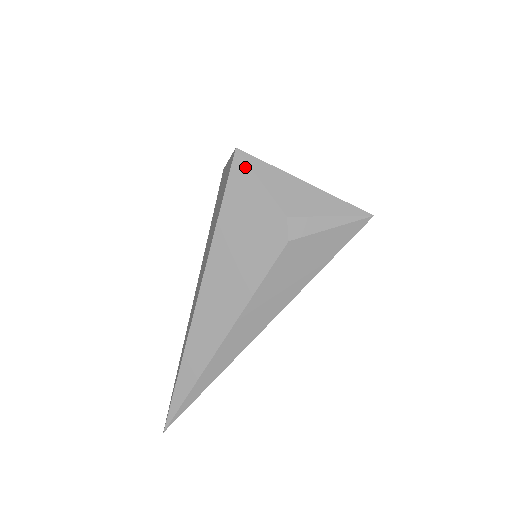
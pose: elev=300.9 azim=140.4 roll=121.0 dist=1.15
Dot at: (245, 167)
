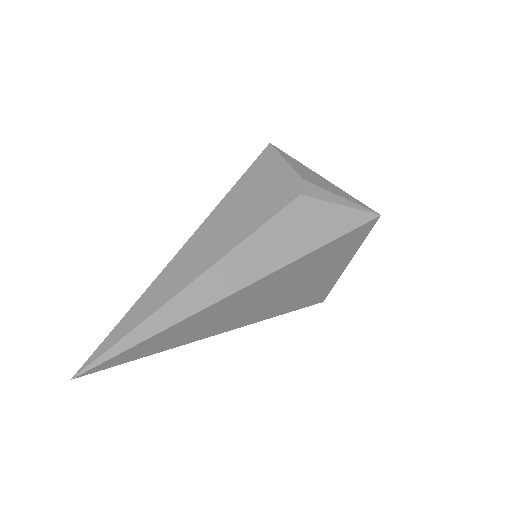
Dot at: (274, 152)
